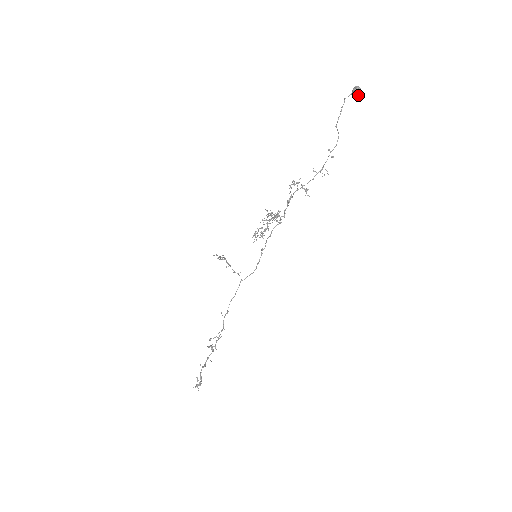
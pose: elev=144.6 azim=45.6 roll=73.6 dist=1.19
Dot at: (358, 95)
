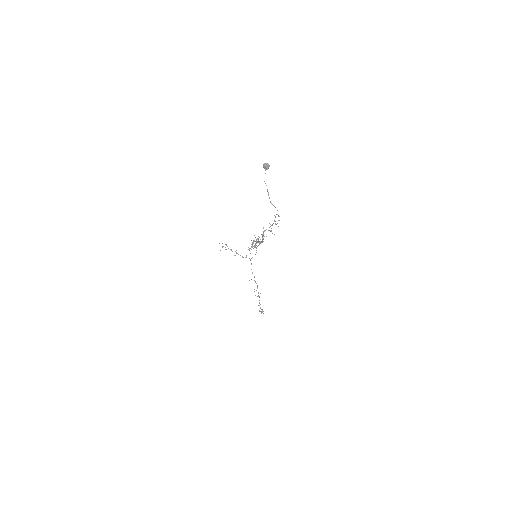
Dot at: occluded
